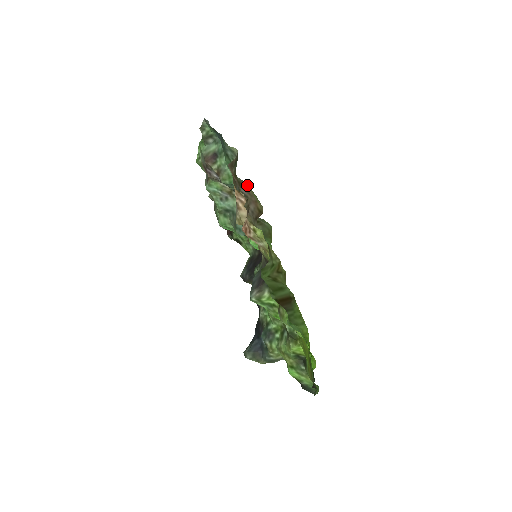
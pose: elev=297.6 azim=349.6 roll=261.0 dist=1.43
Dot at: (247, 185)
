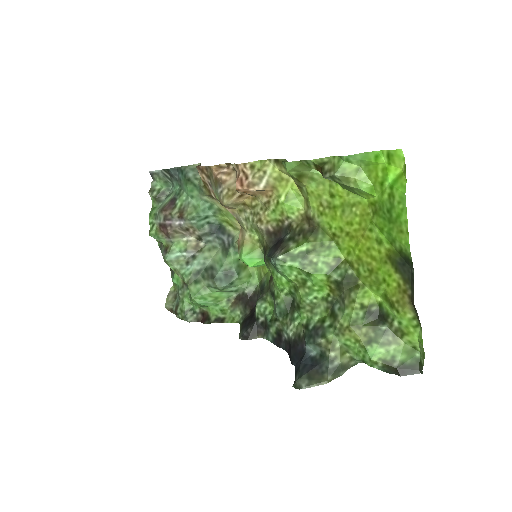
Dot at: (217, 203)
